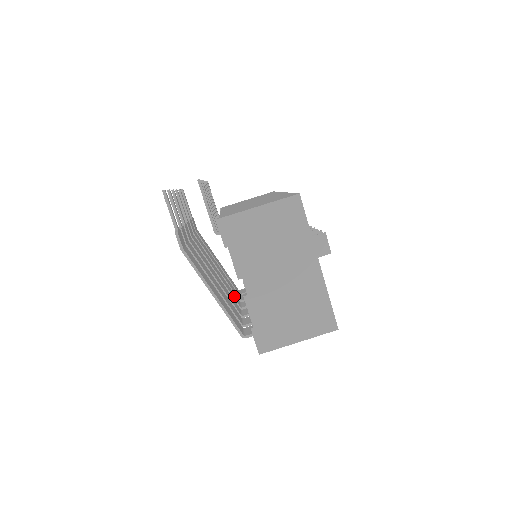
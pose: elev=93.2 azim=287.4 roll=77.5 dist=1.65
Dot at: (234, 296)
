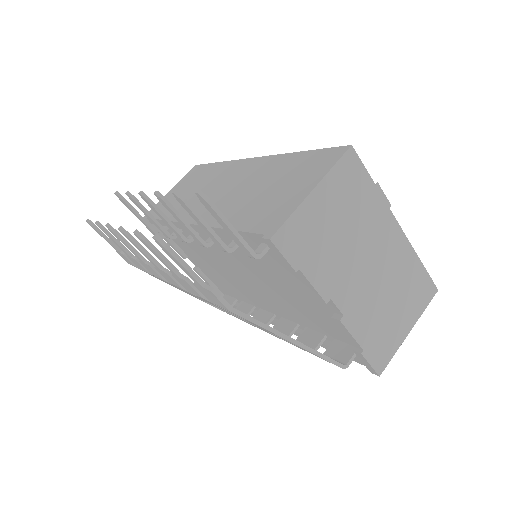
Dot at: occluded
